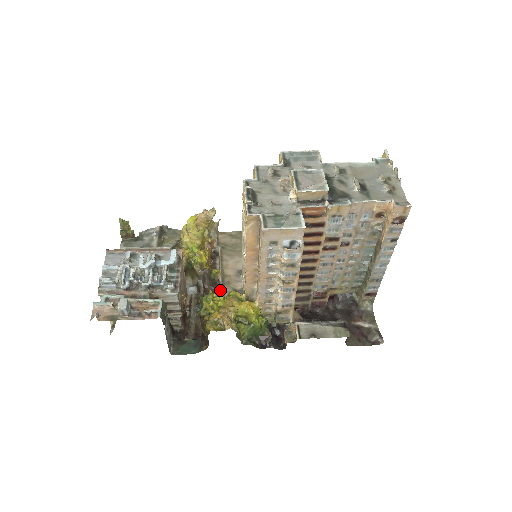
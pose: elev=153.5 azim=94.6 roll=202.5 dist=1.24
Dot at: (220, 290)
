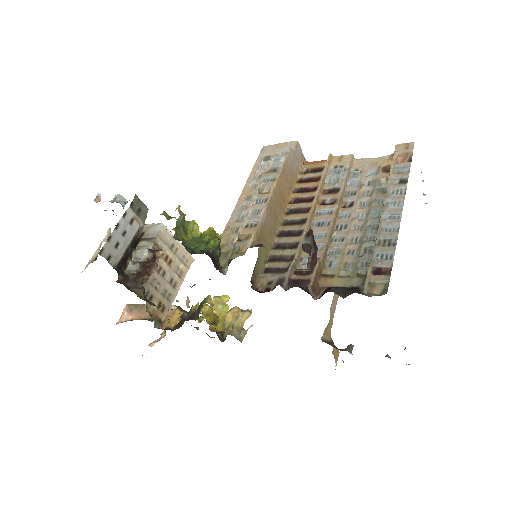
Dot at: occluded
